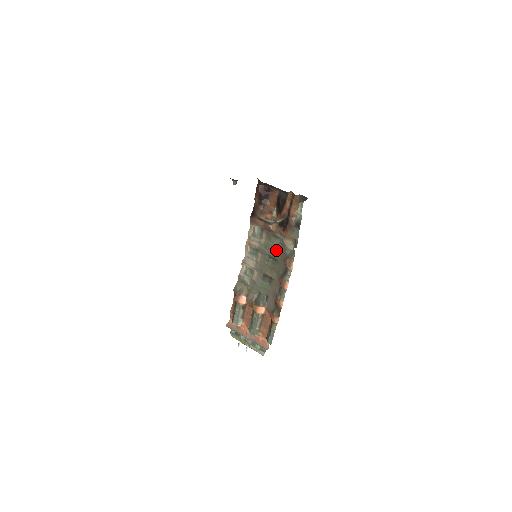
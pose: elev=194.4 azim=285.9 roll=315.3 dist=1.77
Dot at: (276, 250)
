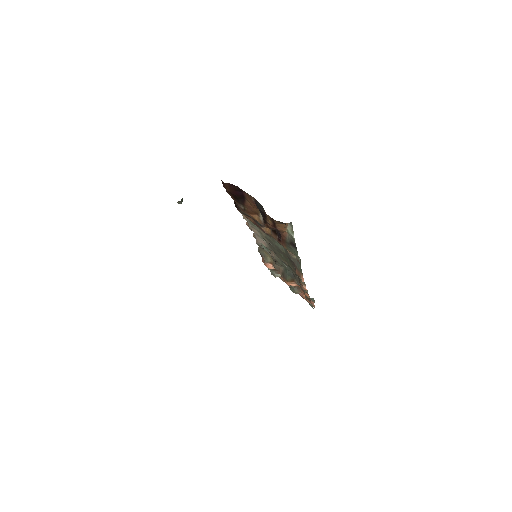
Dot at: (281, 250)
